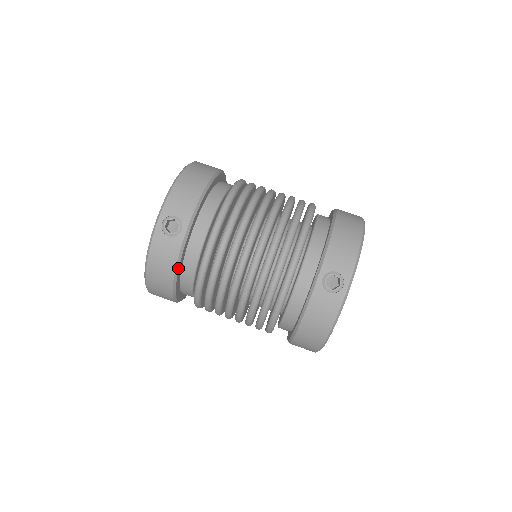
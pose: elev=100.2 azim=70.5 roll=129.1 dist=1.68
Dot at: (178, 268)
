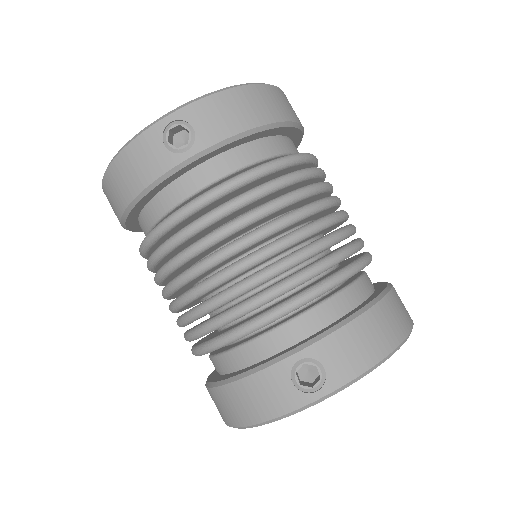
Dot at: (146, 193)
